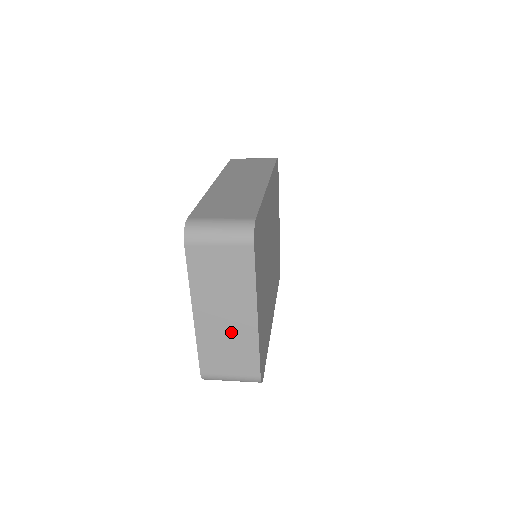
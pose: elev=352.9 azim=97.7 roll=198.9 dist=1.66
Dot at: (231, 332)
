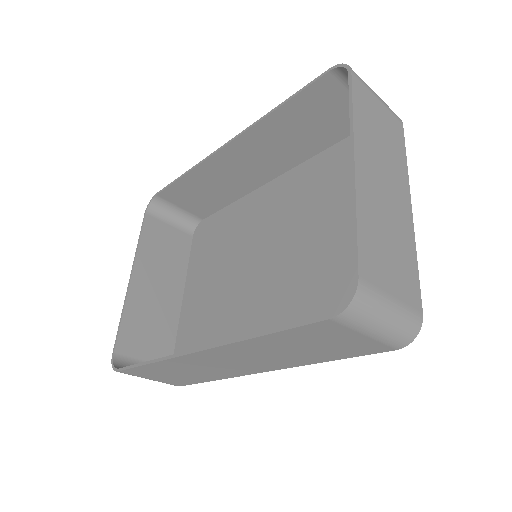
Dot at: (391, 216)
